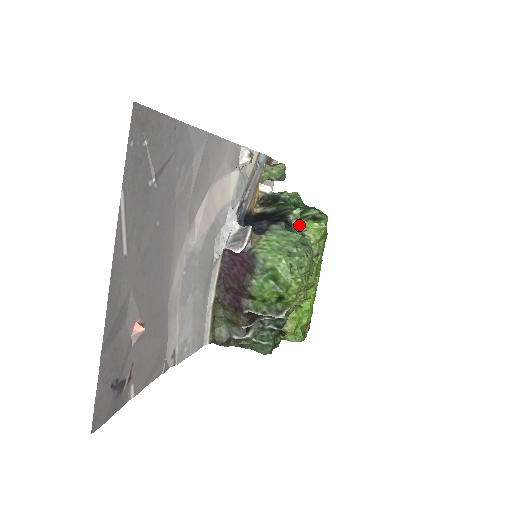
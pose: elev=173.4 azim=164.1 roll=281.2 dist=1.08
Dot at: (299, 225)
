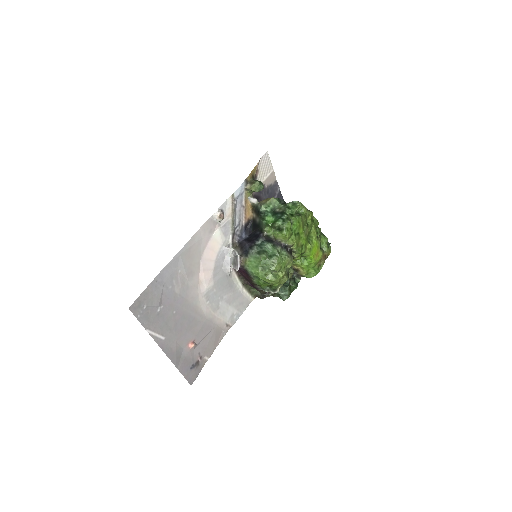
Dot at: (273, 234)
